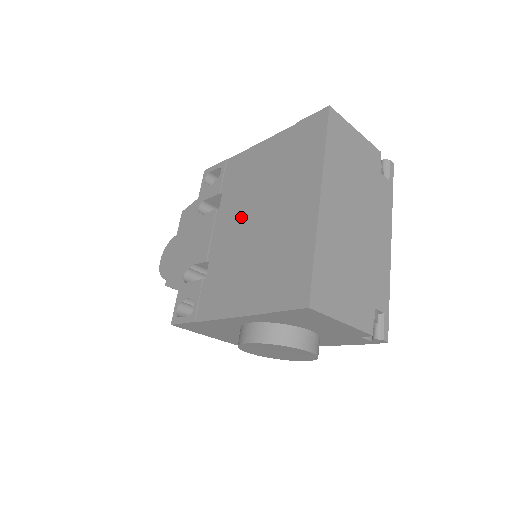
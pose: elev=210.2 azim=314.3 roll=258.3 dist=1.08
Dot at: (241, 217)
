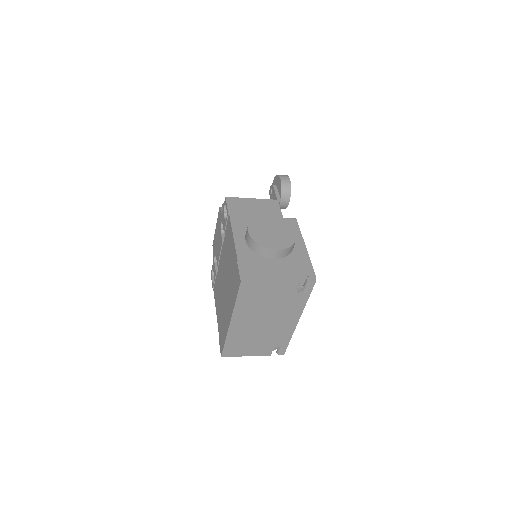
Dot at: (224, 270)
